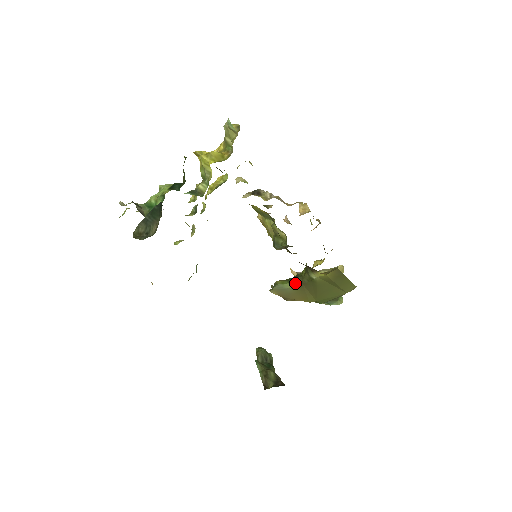
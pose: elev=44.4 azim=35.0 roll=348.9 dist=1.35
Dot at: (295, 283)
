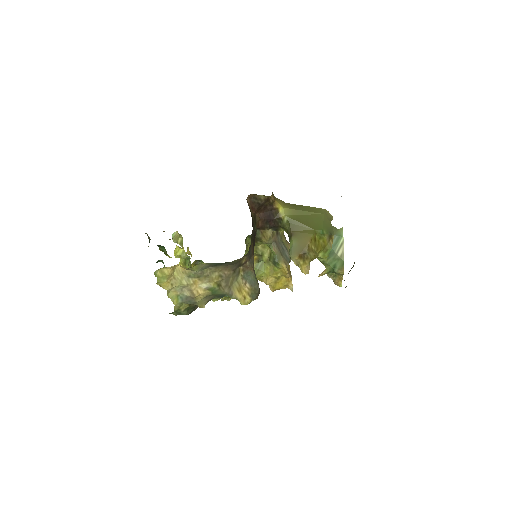
Dot at: (290, 238)
